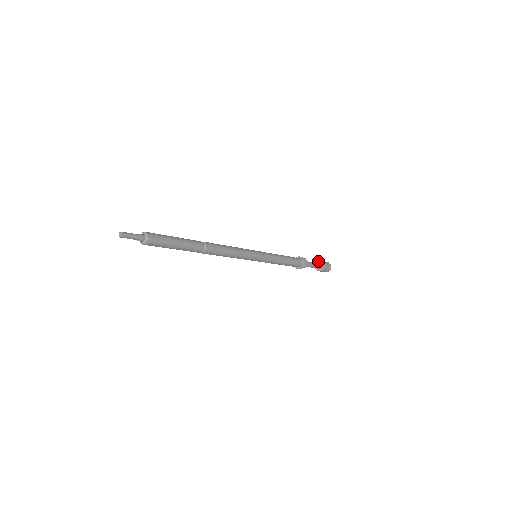
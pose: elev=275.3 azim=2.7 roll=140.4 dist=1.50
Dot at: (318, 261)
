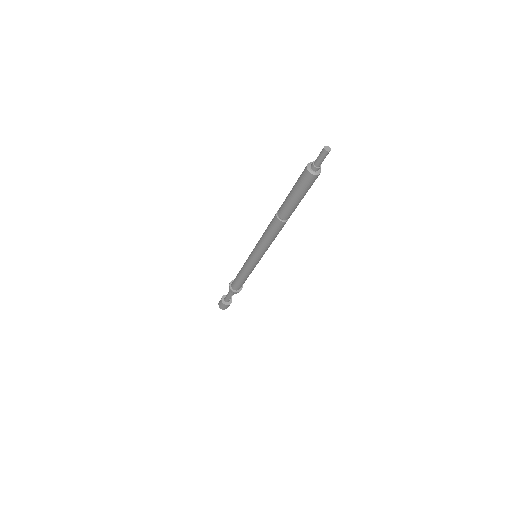
Dot at: (224, 295)
